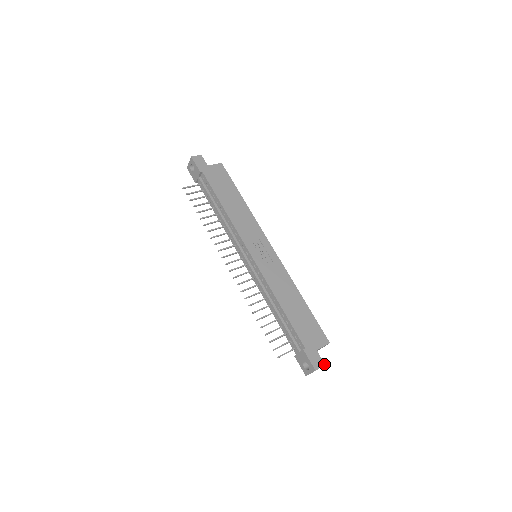
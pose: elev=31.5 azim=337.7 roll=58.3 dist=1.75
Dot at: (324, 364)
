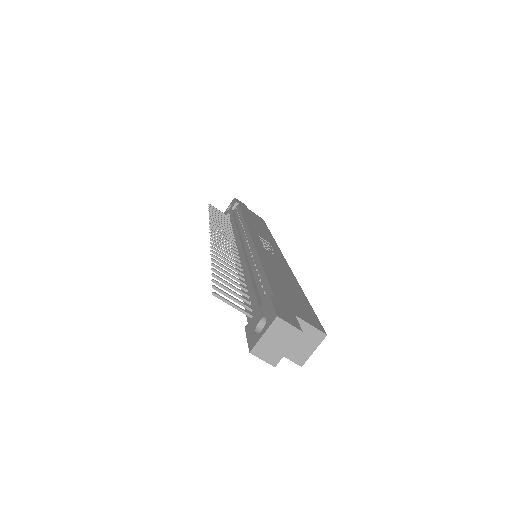
Dot at: (300, 329)
